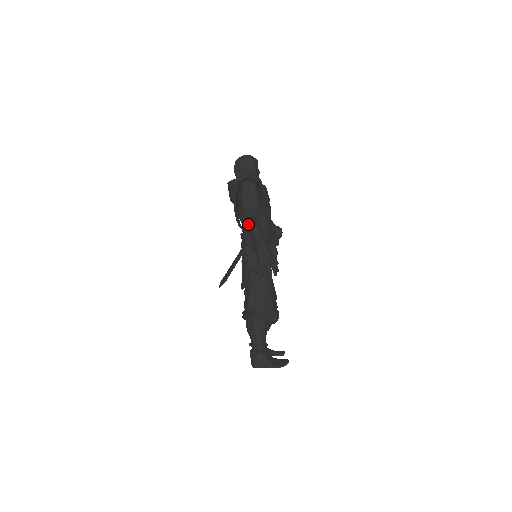
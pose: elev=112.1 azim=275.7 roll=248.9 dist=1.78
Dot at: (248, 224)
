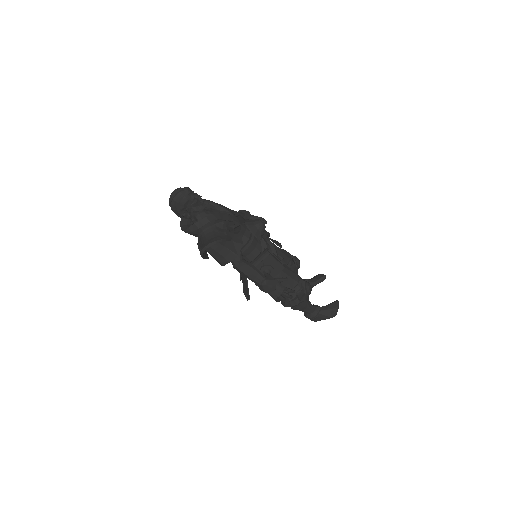
Dot at: (238, 271)
